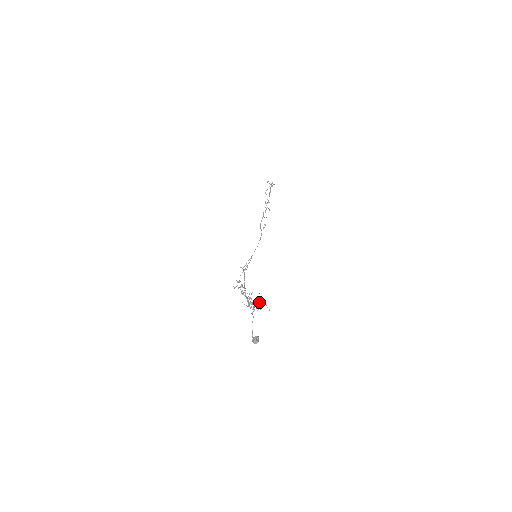
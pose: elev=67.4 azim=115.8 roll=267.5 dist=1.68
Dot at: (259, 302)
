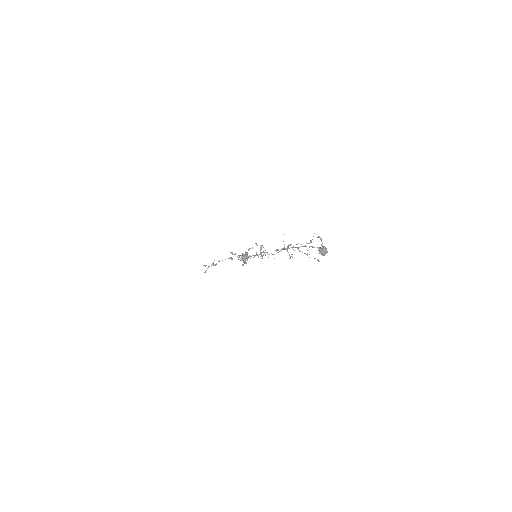
Dot at: (290, 258)
